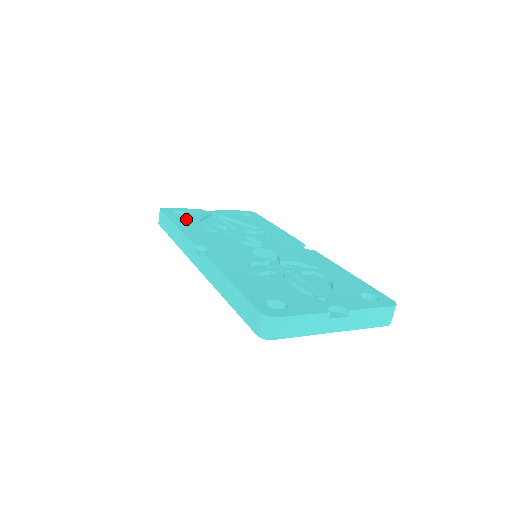
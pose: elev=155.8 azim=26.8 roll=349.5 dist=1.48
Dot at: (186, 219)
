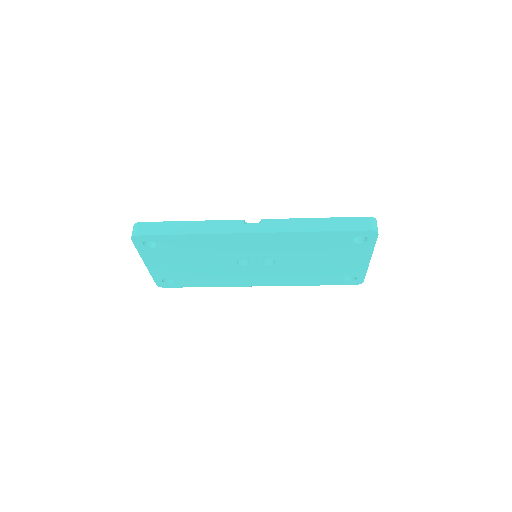
Dot at: occluded
